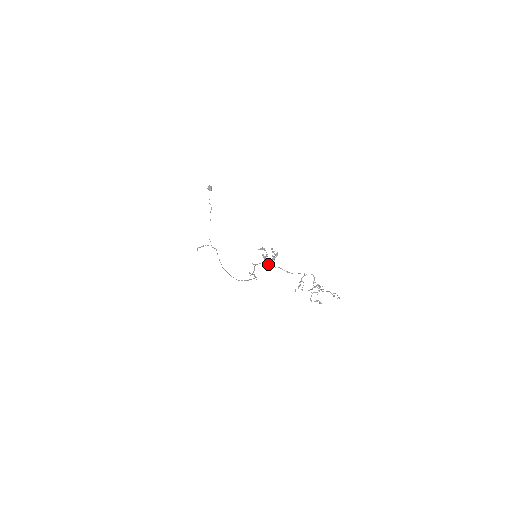
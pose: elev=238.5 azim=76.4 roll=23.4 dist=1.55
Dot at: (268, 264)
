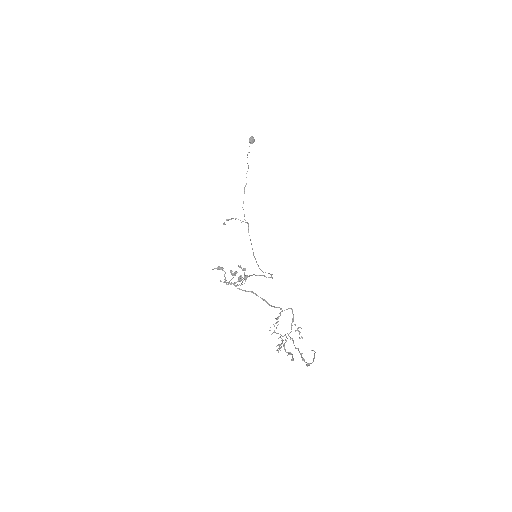
Dot at: (236, 286)
